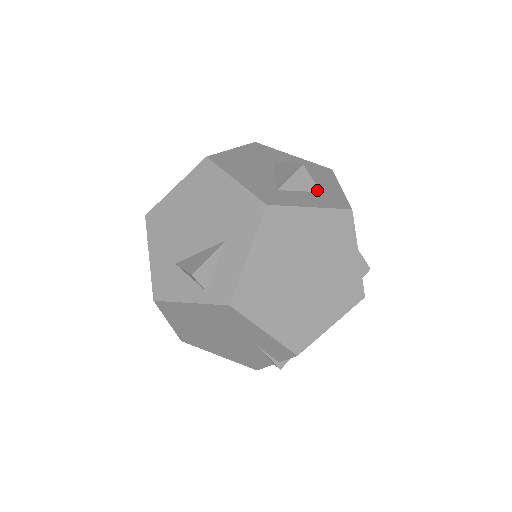
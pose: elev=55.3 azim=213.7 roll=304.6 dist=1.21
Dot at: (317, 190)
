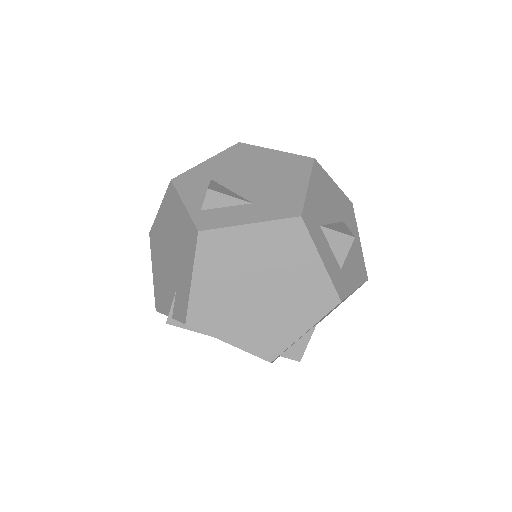
Dot at: (341, 264)
